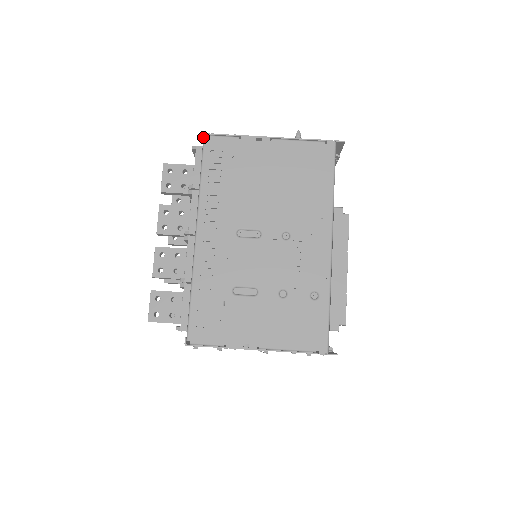
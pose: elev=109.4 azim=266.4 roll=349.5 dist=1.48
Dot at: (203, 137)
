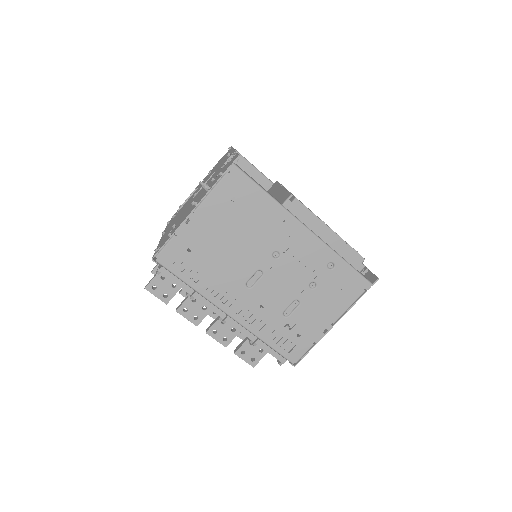
Dot at: (154, 261)
